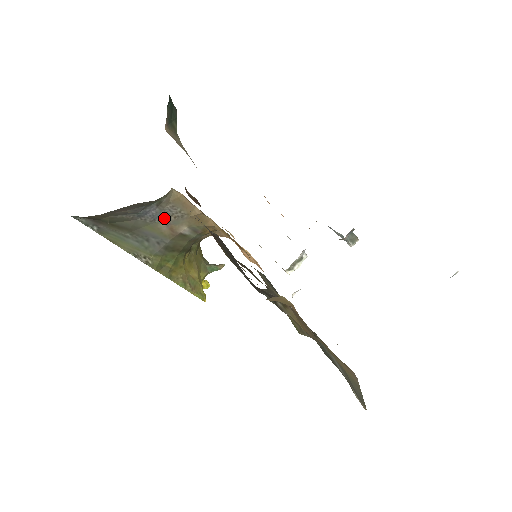
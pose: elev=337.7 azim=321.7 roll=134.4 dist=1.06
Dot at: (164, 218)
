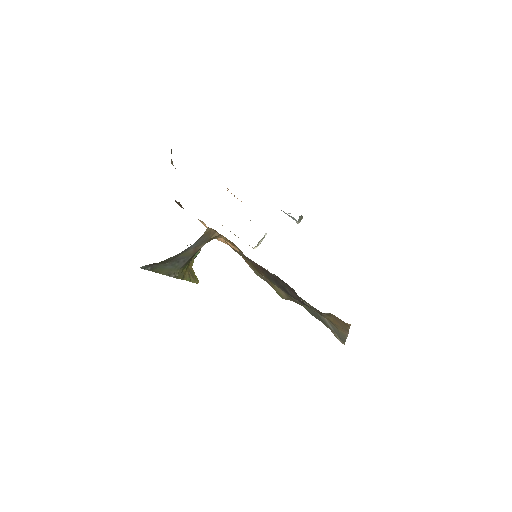
Dot at: (194, 245)
